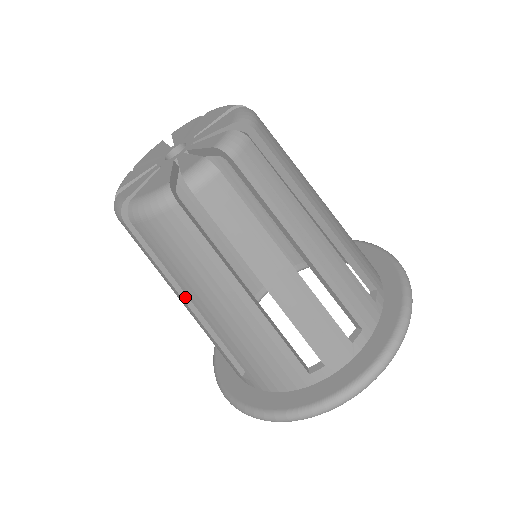
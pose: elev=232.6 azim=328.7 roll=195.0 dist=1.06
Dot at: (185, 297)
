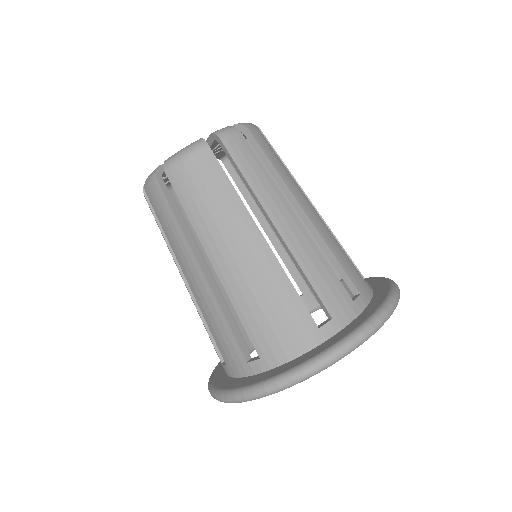
Dot at: (198, 259)
